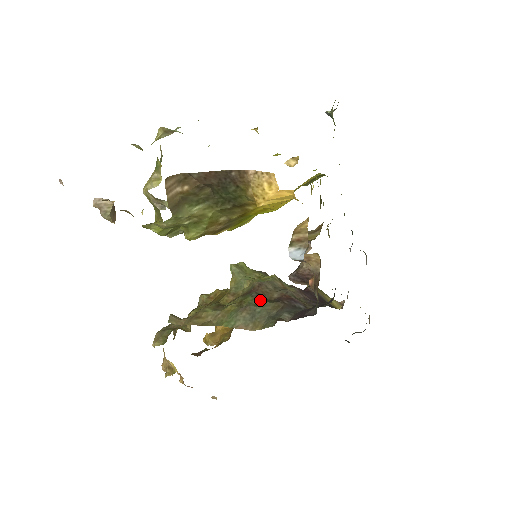
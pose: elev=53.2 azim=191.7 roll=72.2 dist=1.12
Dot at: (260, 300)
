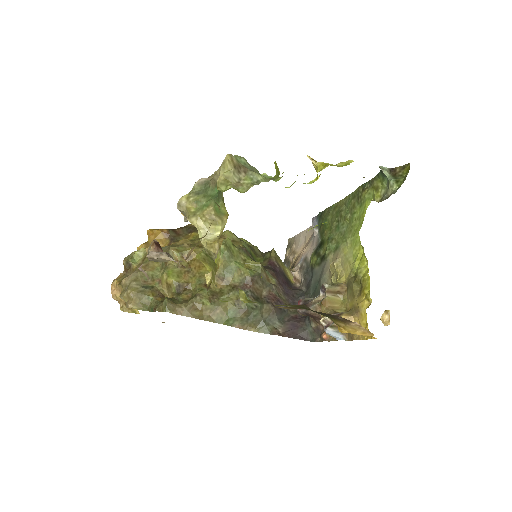
Dot at: (256, 303)
